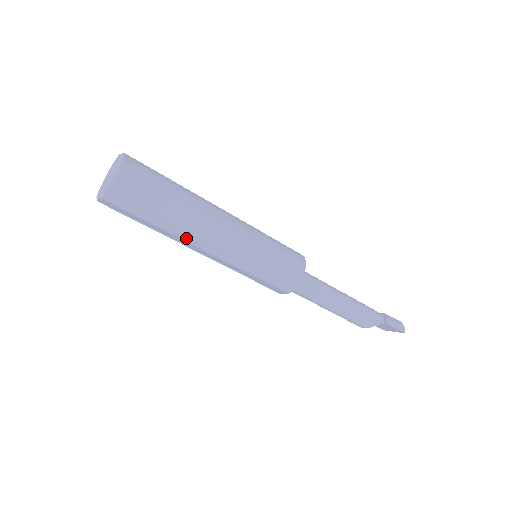
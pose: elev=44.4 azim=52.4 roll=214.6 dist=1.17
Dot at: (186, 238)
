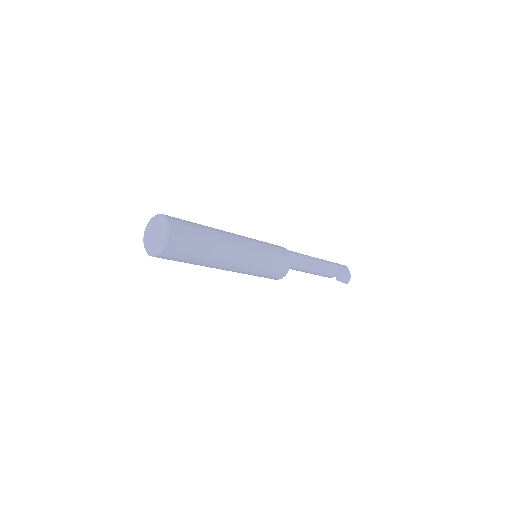
Dot at: occluded
